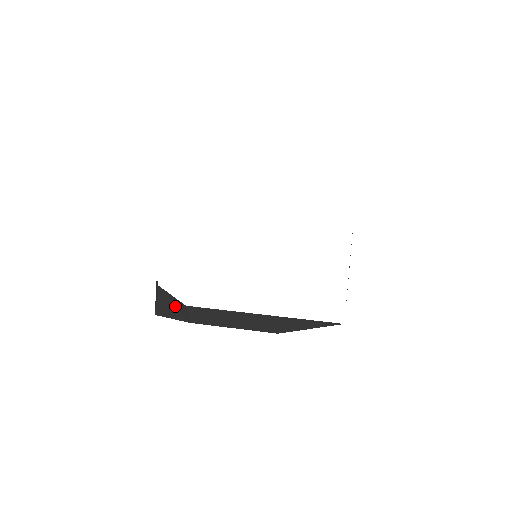
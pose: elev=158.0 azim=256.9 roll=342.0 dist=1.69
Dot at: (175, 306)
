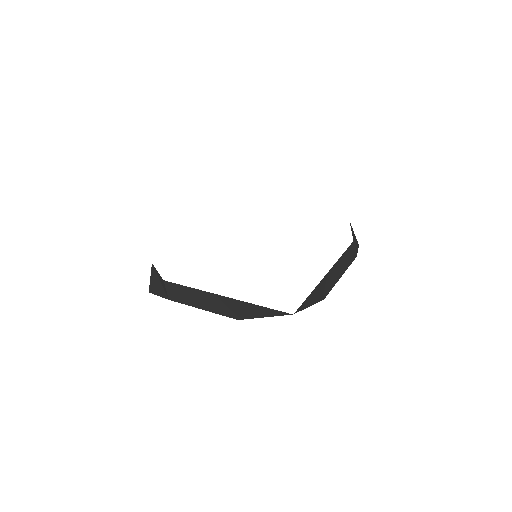
Dot at: (161, 283)
